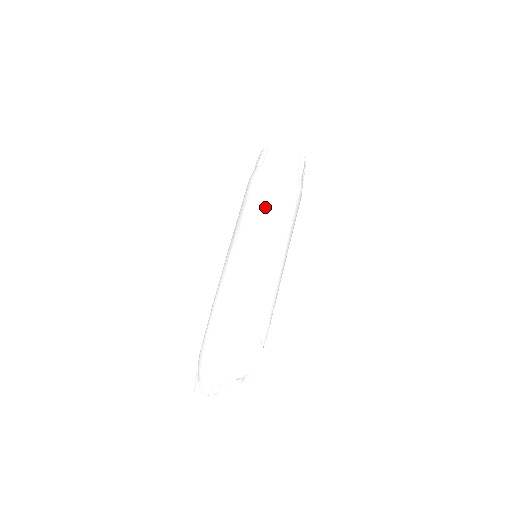
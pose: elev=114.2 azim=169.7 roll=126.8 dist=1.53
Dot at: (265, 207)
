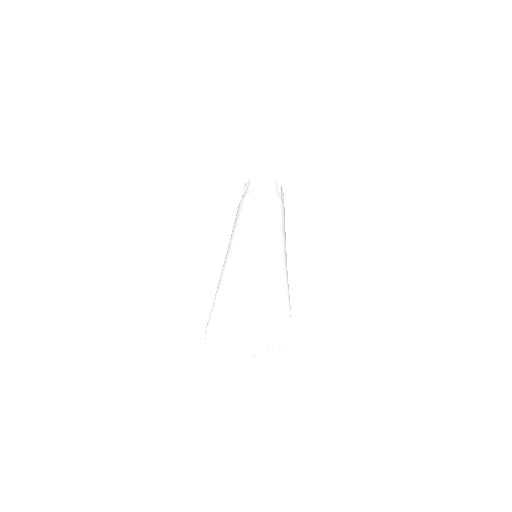
Dot at: (275, 219)
